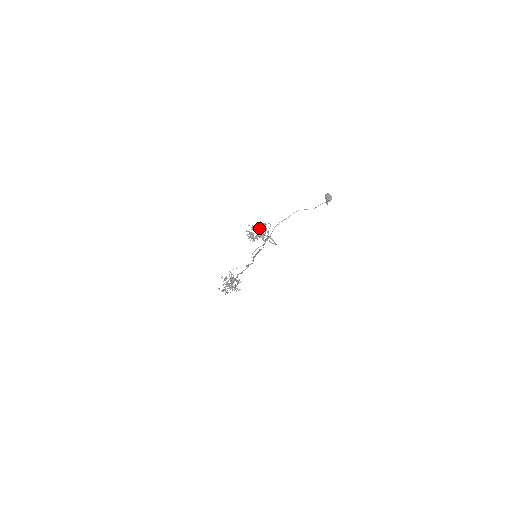
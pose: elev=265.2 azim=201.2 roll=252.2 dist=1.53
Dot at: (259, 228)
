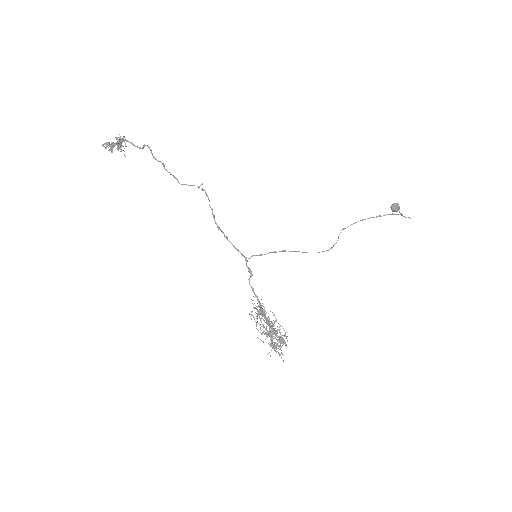
Dot at: occluded
